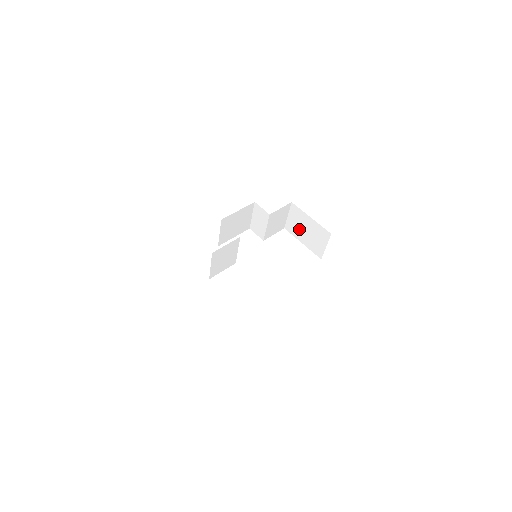
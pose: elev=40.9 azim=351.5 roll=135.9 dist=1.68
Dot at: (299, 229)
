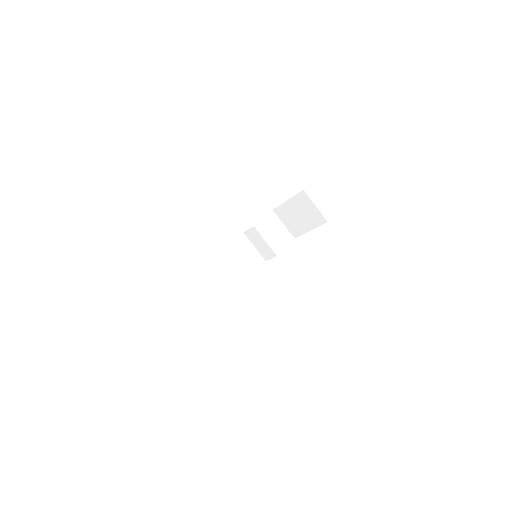
Dot at: (296, 223)
